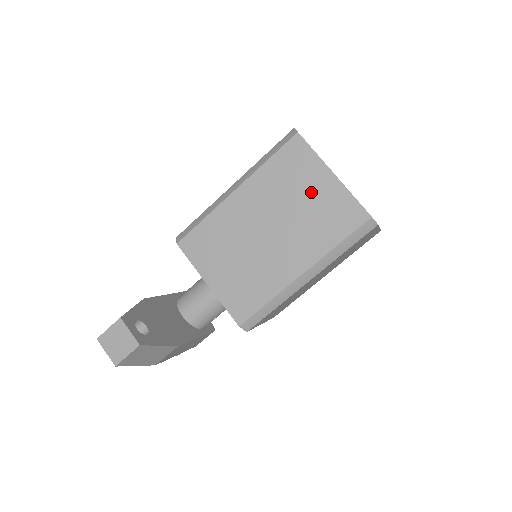
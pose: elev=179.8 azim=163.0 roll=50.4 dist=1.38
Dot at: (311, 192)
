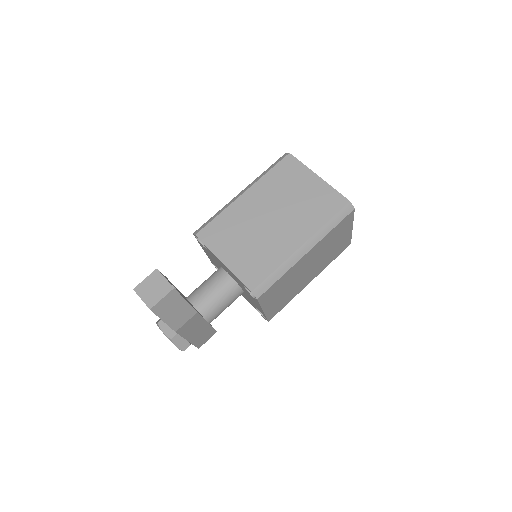
Dot at: (303, 189)
